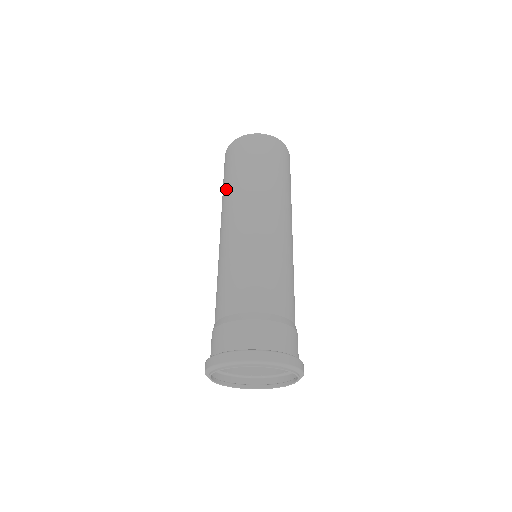
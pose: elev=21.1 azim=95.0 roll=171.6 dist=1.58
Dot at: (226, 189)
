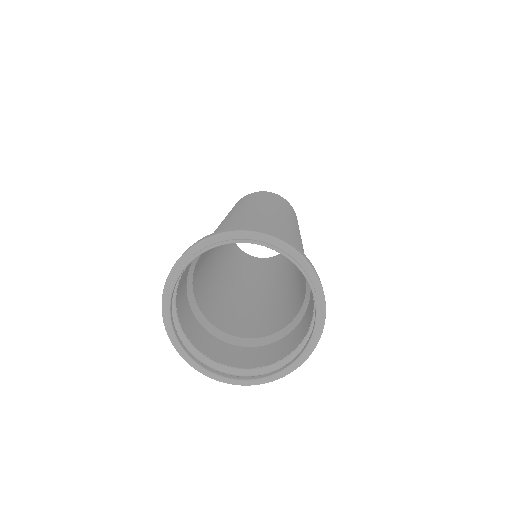
Dot at: occluded
